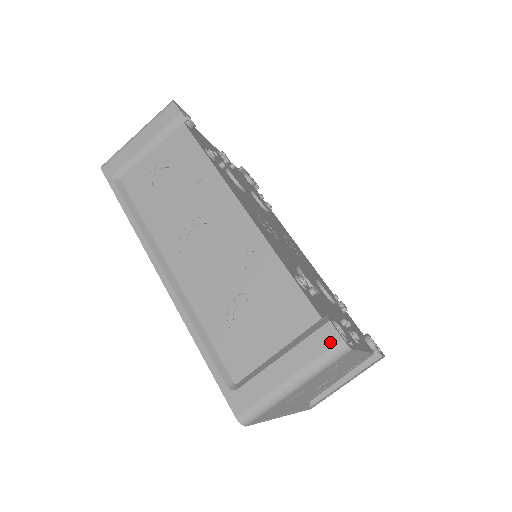
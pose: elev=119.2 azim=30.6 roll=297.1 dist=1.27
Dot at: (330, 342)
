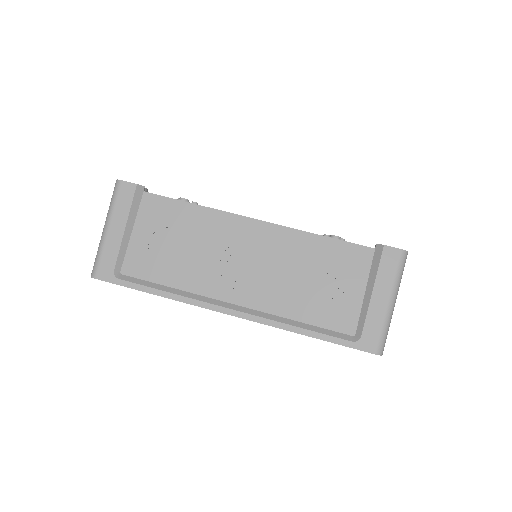
Dot at: (395, 257)
